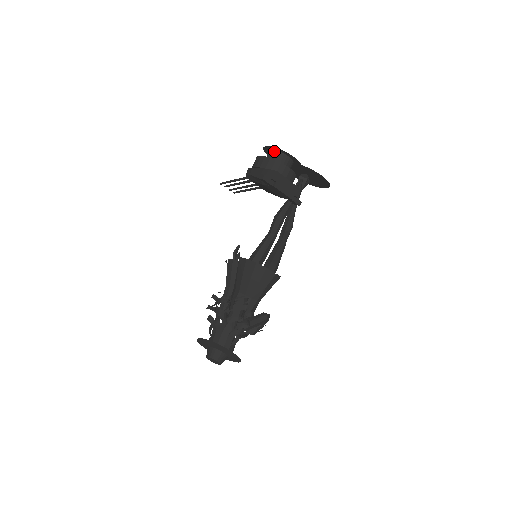
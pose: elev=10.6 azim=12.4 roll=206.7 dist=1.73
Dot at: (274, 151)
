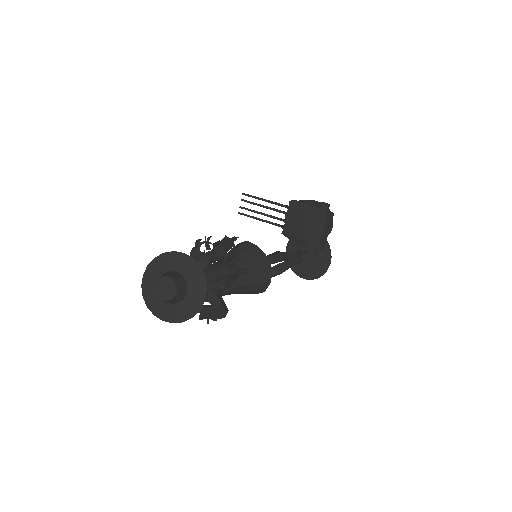
Dot at: occluded
